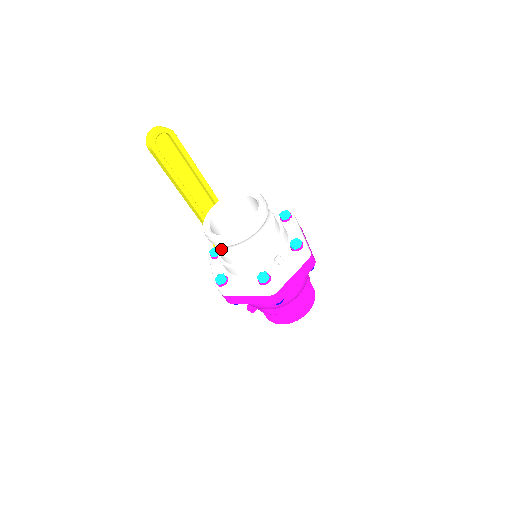
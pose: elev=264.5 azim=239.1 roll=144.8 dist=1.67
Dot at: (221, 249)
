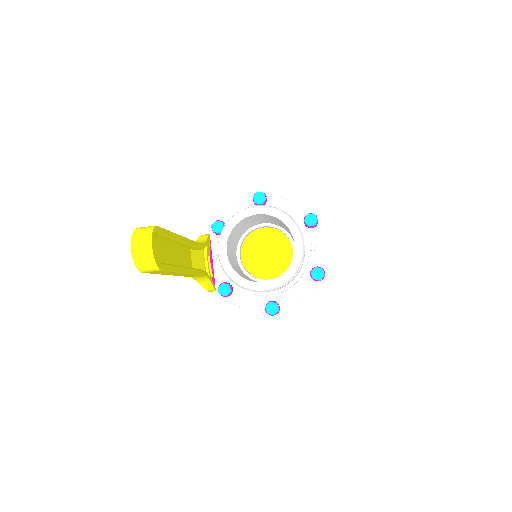
Dot at: occluded
